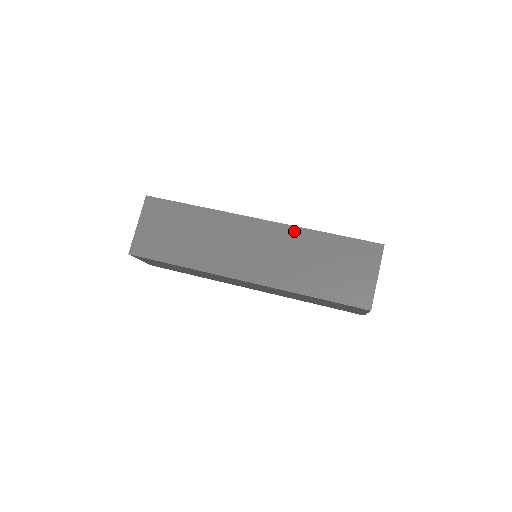
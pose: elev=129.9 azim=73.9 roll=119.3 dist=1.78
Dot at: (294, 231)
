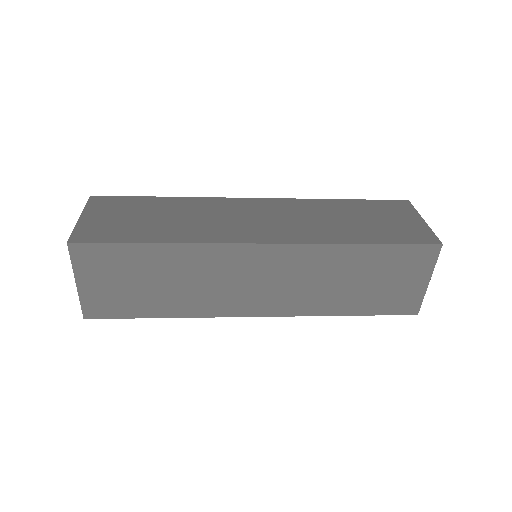
Dot at: (303, 202)
